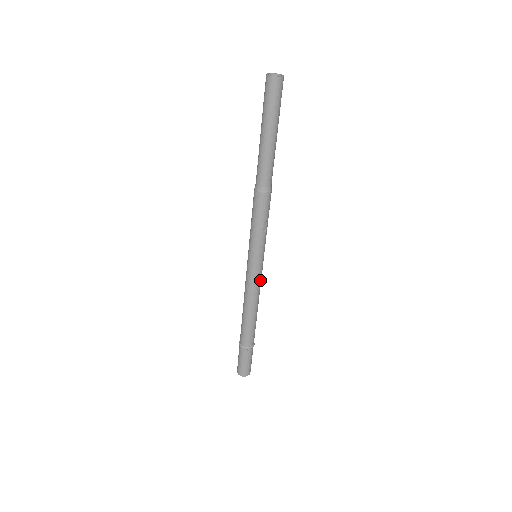
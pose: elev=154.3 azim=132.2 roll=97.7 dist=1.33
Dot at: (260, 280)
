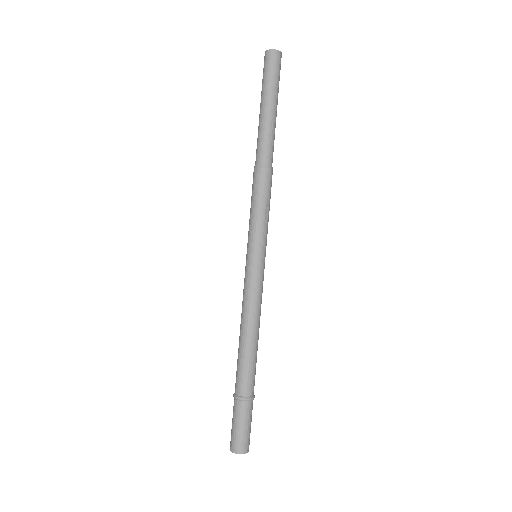
Dot at: (262, 288)
